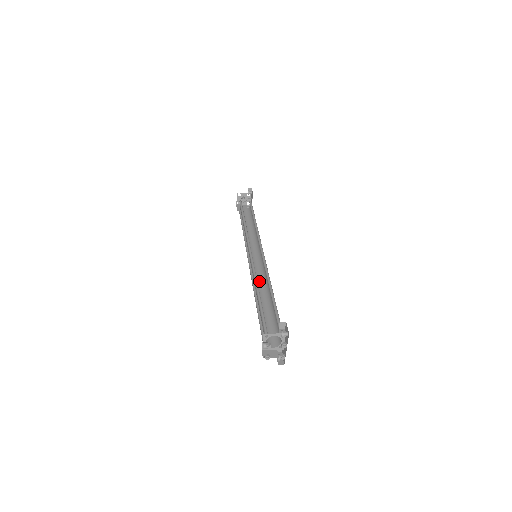
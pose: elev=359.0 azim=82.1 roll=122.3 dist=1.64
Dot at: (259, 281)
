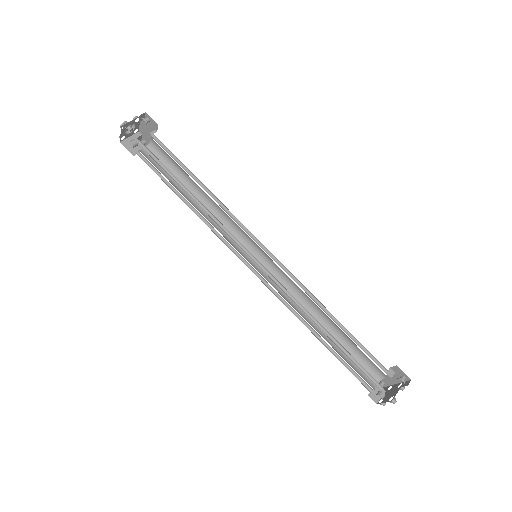
Dot at: occluded
